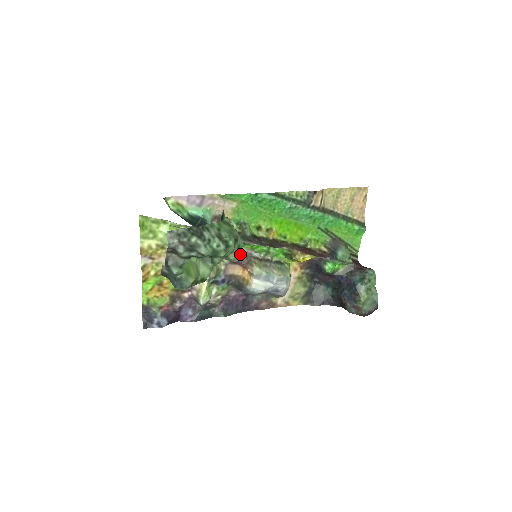
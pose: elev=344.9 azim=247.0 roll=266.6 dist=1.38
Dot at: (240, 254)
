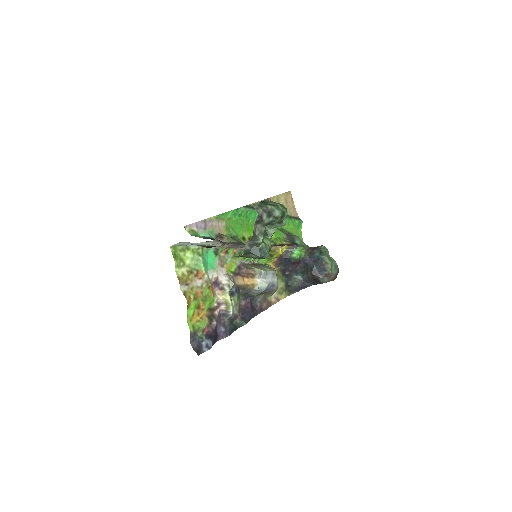
Dot at: (238, 266)
